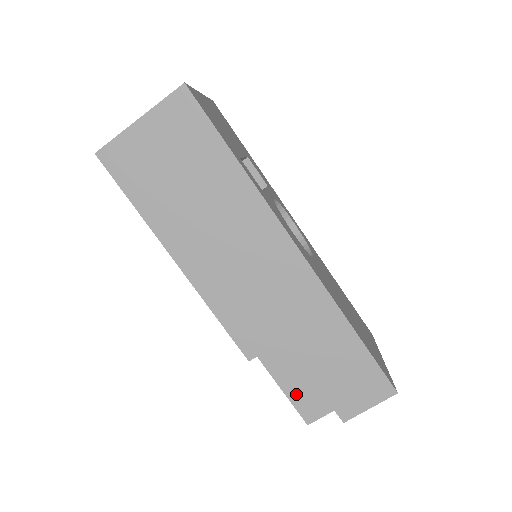
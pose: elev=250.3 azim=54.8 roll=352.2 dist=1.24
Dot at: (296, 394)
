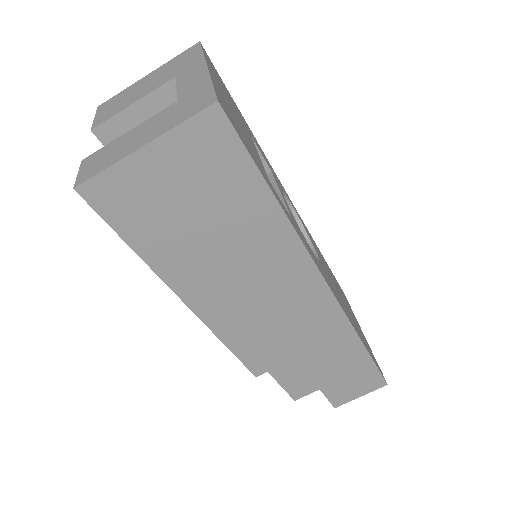
Dot at: (289, 382)
